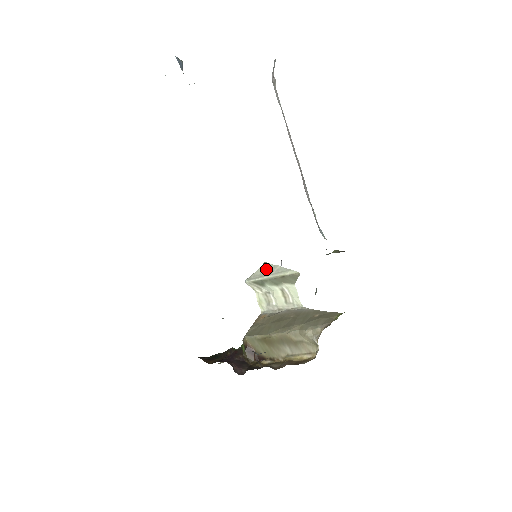
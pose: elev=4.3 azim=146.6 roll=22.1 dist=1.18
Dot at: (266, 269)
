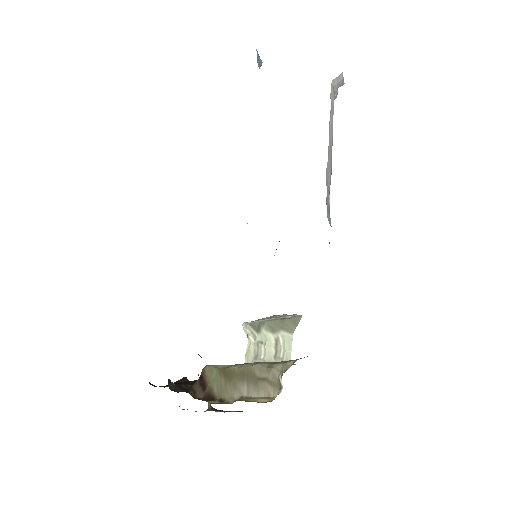
Dot at: (271, 317)
